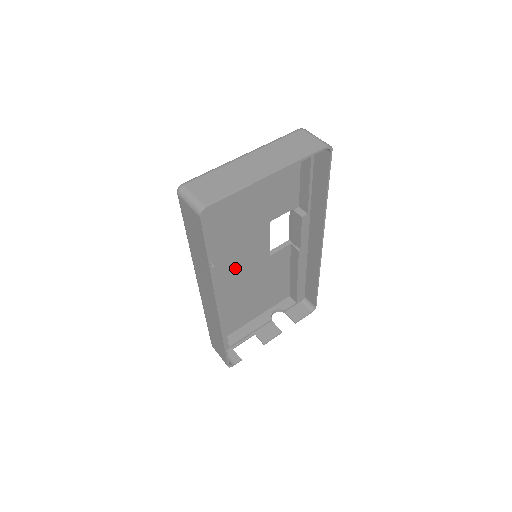
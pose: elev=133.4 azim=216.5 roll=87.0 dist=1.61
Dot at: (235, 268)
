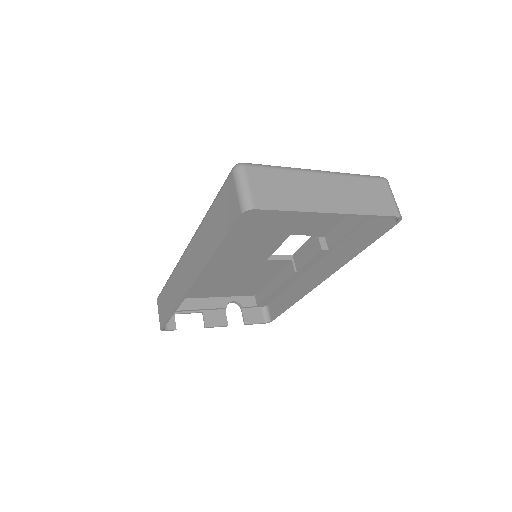
Dot at: (229, 254)
